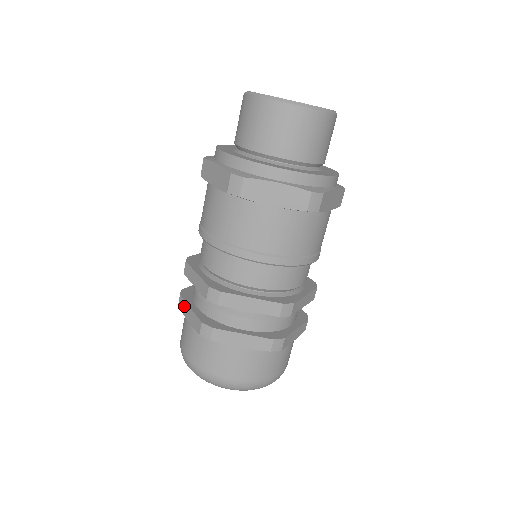
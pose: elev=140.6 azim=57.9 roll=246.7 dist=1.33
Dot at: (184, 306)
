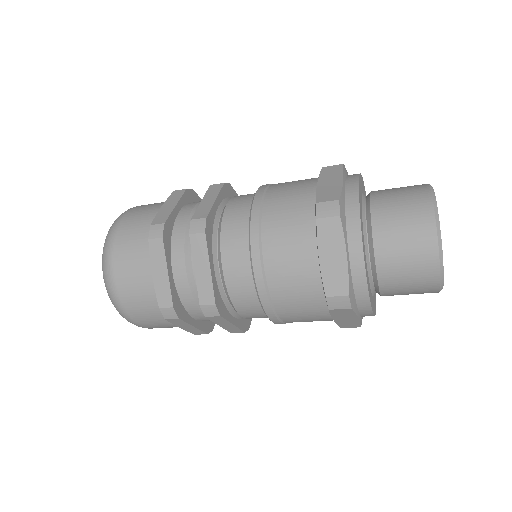
Dot at: (176, 197)
